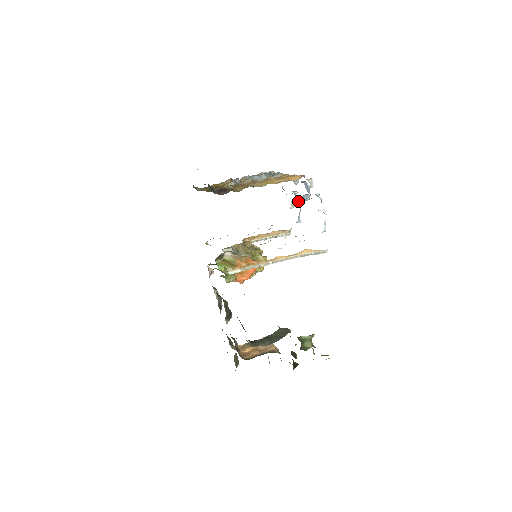
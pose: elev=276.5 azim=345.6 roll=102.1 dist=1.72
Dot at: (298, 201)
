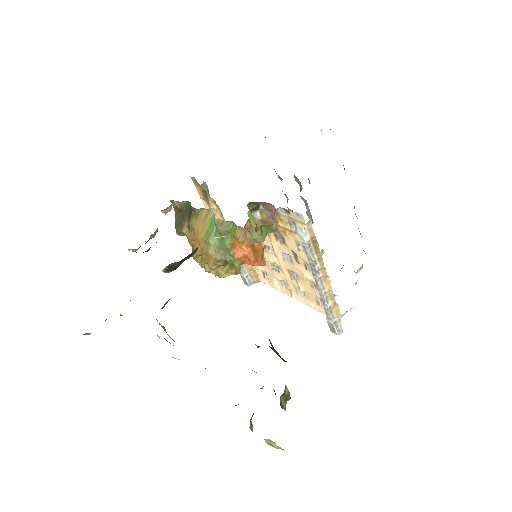
Dot at: occluded
